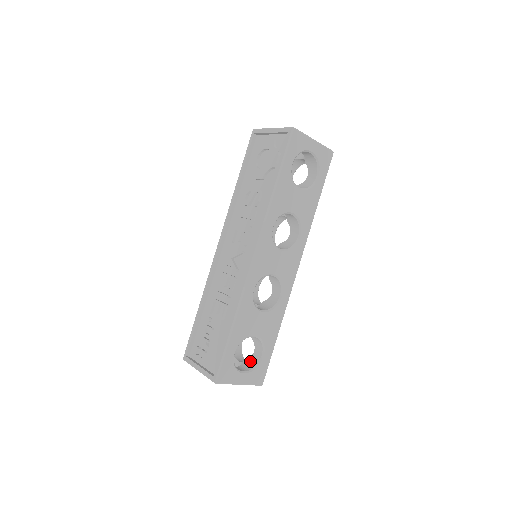
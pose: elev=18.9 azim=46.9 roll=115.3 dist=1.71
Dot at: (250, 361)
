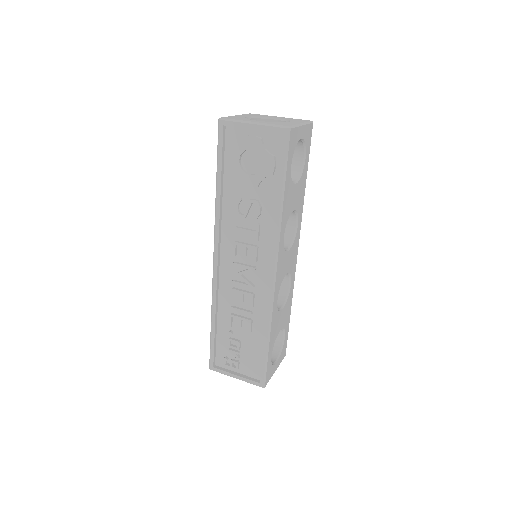
Dot at: occluded
